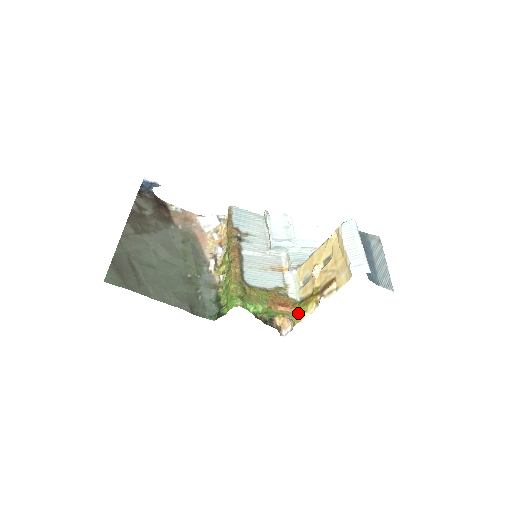
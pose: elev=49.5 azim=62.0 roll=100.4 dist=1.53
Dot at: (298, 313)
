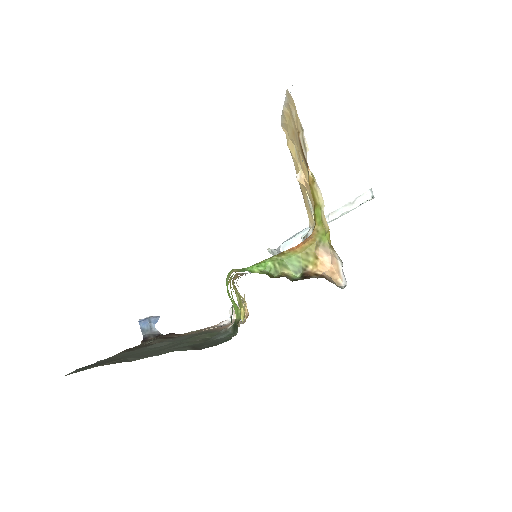
Dot at: (321, 228)
